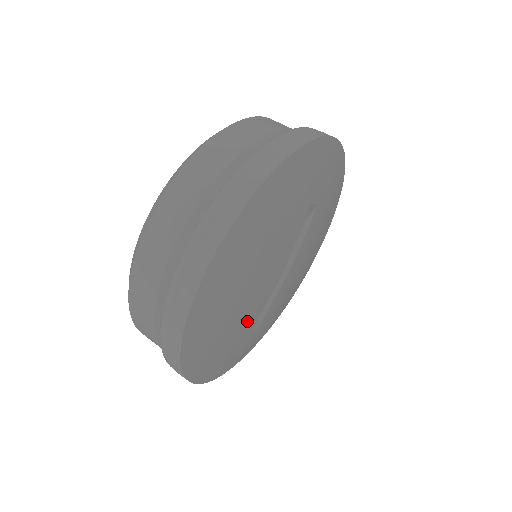
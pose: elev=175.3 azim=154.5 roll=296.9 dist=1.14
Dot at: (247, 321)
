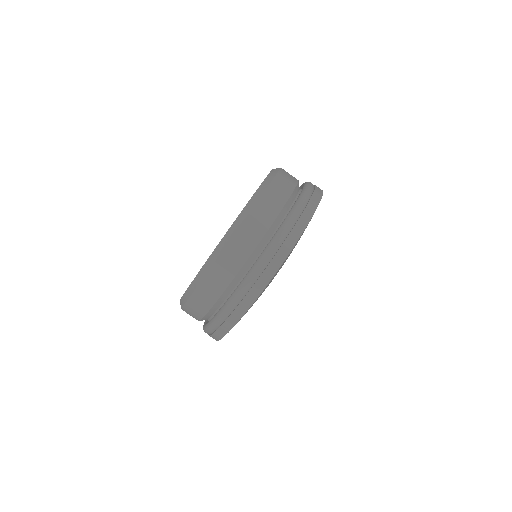
Dot at: occluded
